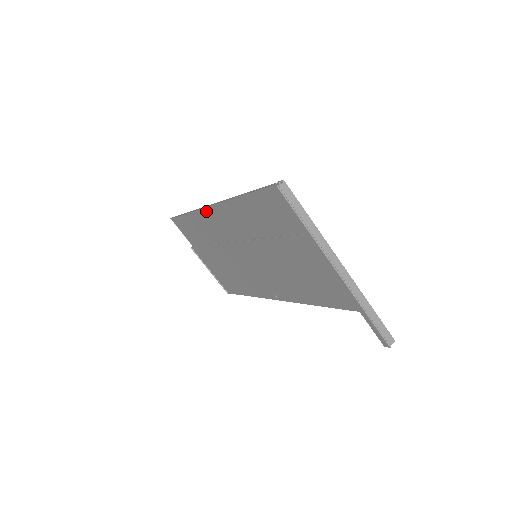
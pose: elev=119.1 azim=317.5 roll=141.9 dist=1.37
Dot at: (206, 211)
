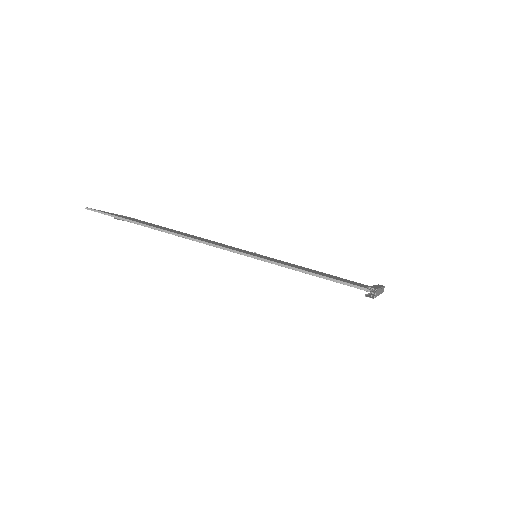
Dot at: (196, 240)
